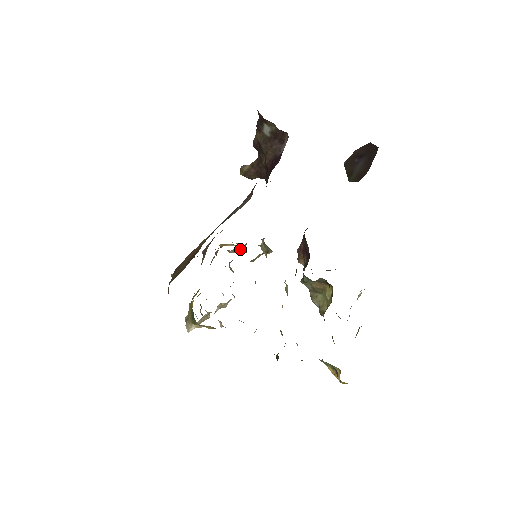
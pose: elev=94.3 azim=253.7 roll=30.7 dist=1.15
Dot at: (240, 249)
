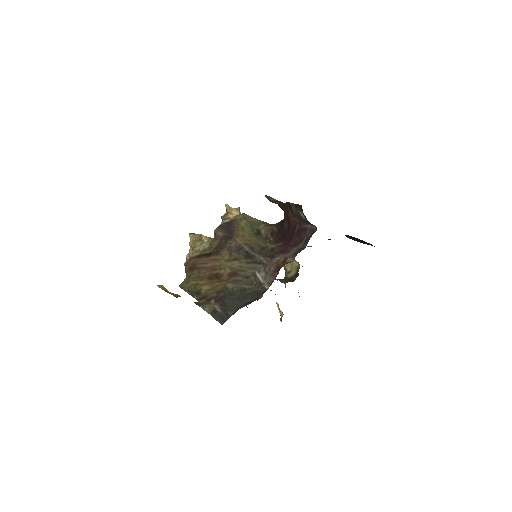
Dot at: occluded
